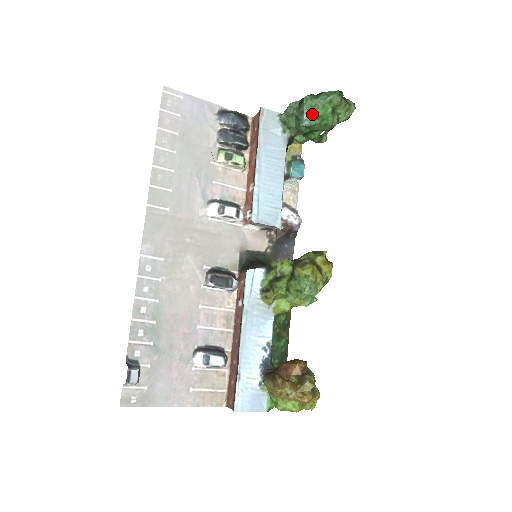
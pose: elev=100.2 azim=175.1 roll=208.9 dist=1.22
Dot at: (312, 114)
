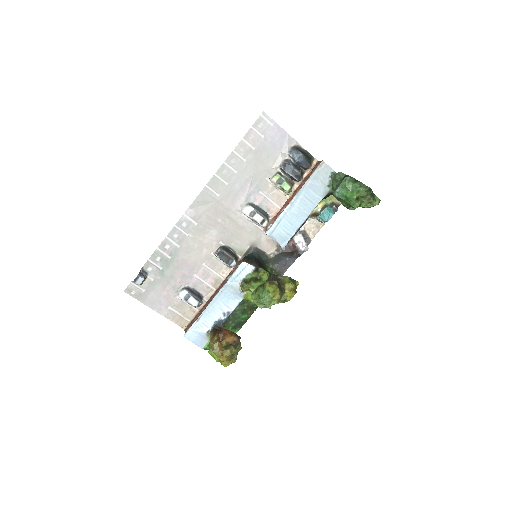
Dot at: (343, 191)
